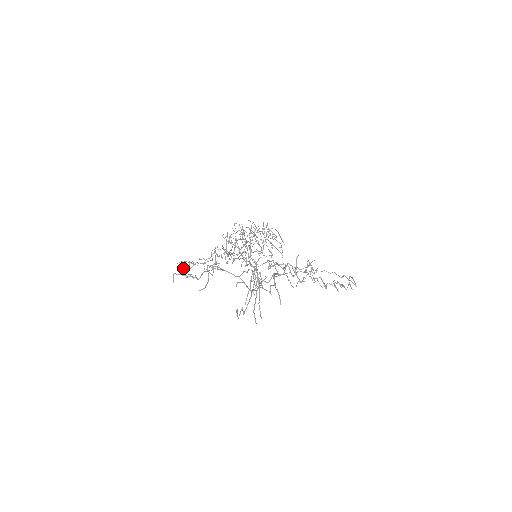
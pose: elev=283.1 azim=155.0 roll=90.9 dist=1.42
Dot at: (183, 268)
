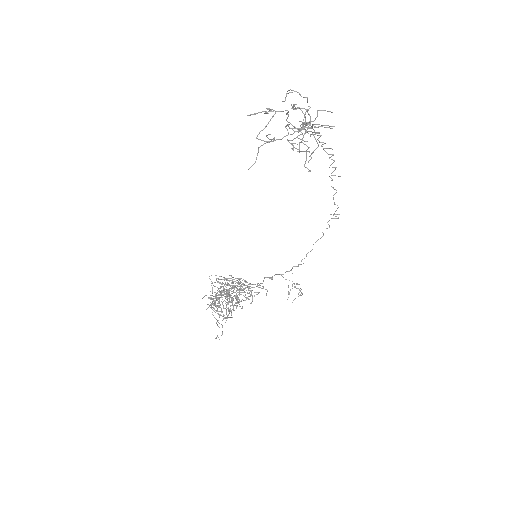
Dot at: occluded
